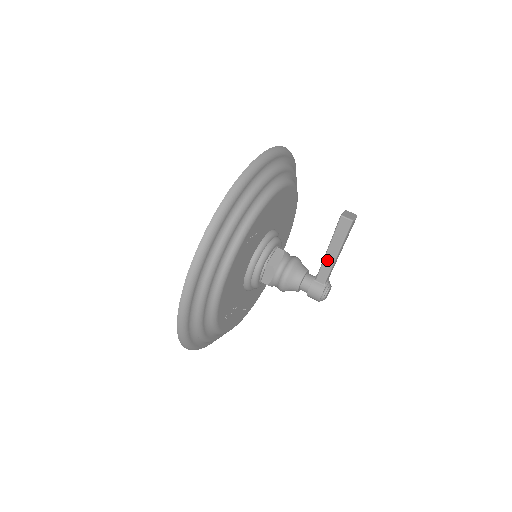
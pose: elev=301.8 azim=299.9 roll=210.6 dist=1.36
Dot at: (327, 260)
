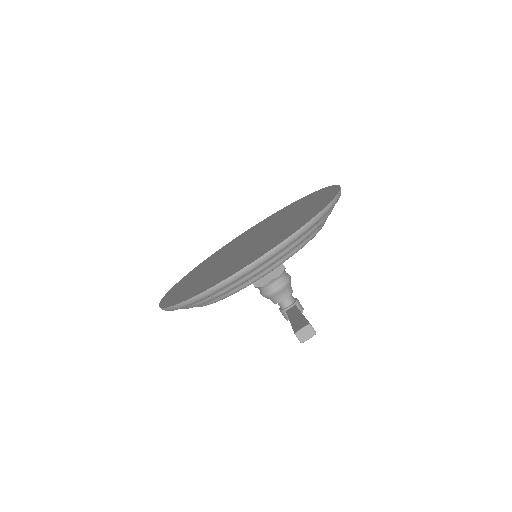
Dot at: occluded
